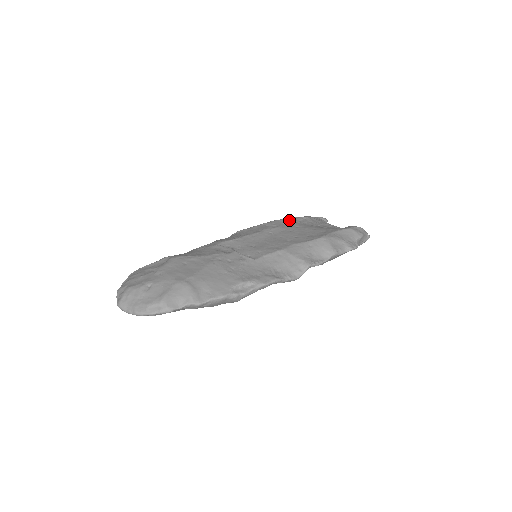
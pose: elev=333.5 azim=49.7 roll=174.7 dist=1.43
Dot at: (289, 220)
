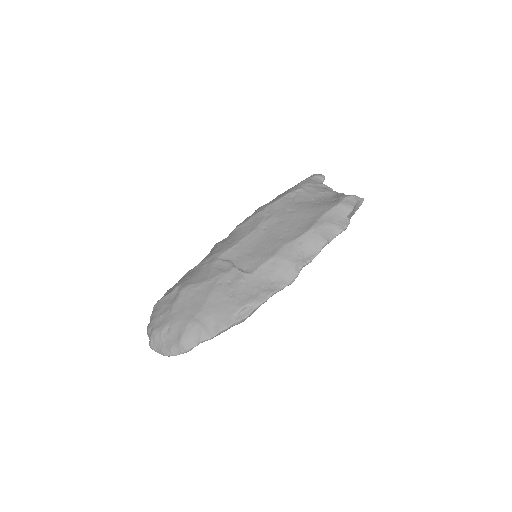
Dot at: (282, 201)
